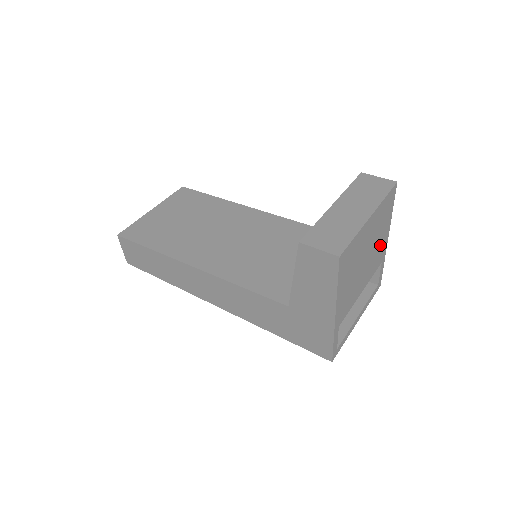
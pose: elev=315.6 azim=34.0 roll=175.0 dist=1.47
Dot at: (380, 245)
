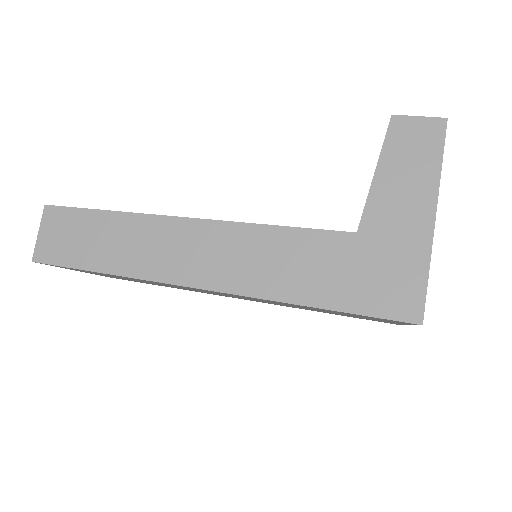
Dot at: occluded
